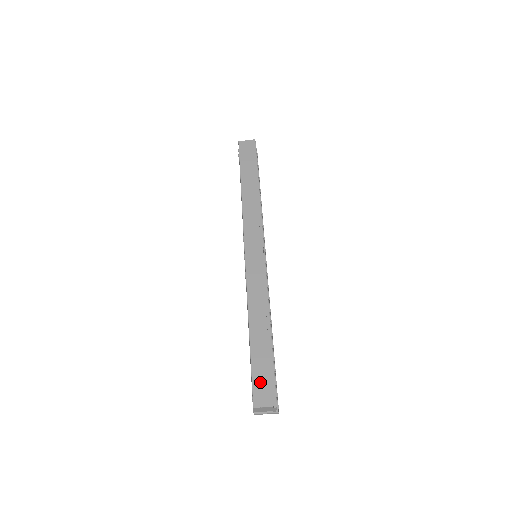
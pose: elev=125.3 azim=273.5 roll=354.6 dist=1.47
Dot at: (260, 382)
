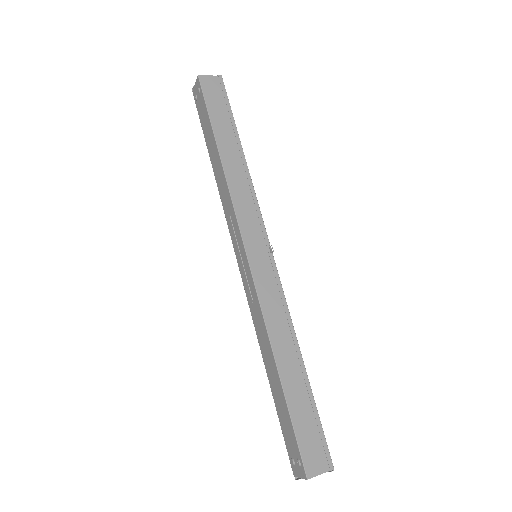
Dot at: (307, 442)
